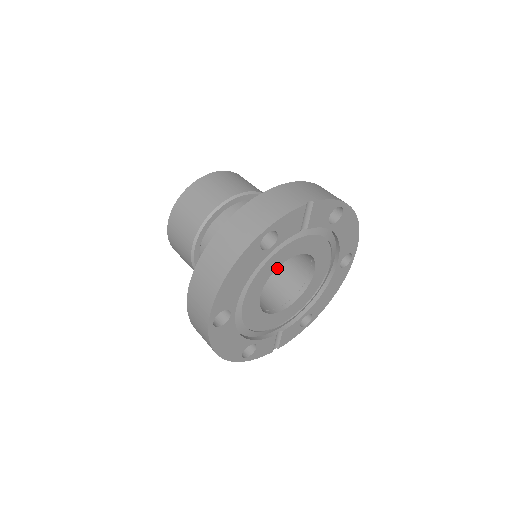
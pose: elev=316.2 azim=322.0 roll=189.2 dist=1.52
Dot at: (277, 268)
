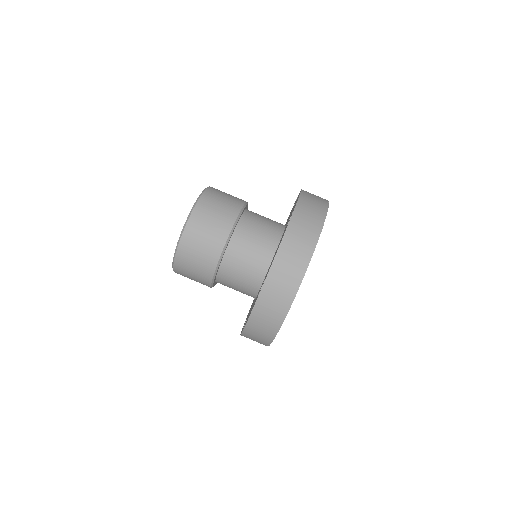
Dot at: occluded
